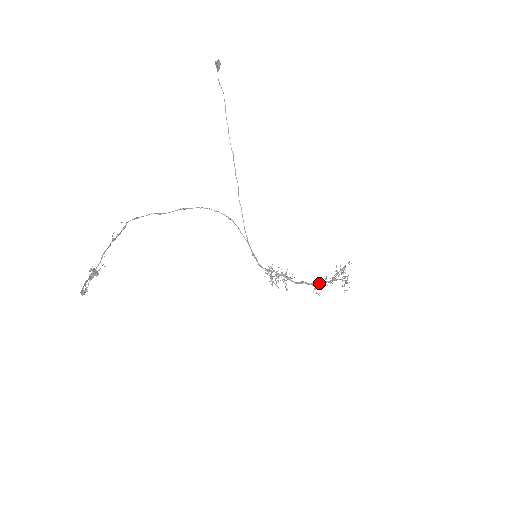
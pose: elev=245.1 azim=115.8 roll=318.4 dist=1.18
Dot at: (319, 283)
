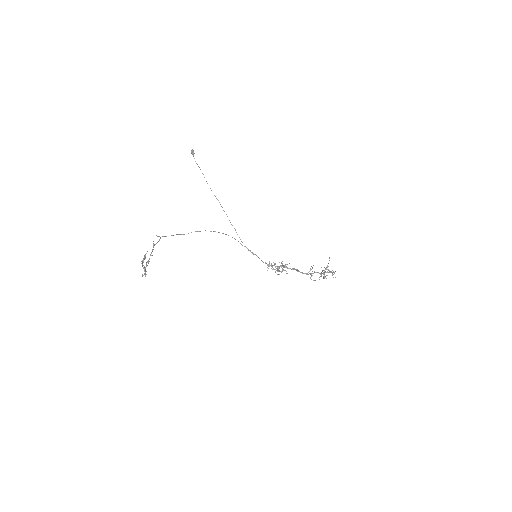
Dot at: (311, 273)
